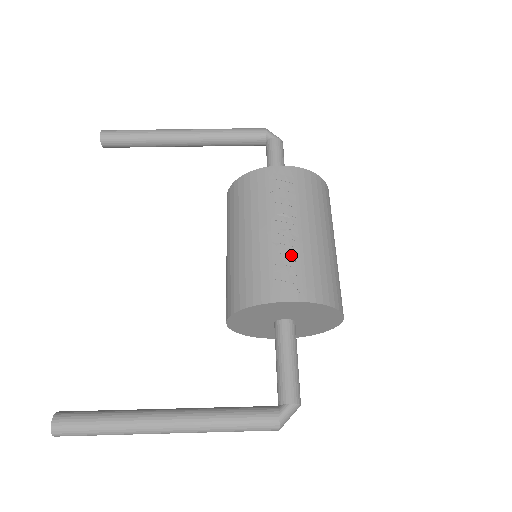
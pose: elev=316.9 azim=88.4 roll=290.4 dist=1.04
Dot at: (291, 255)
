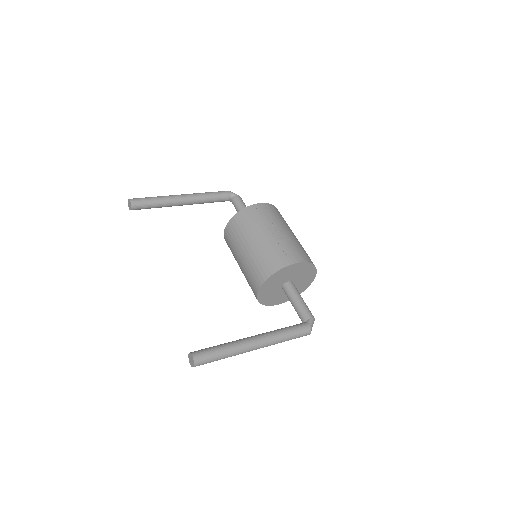
Dot at: (288, 243)
